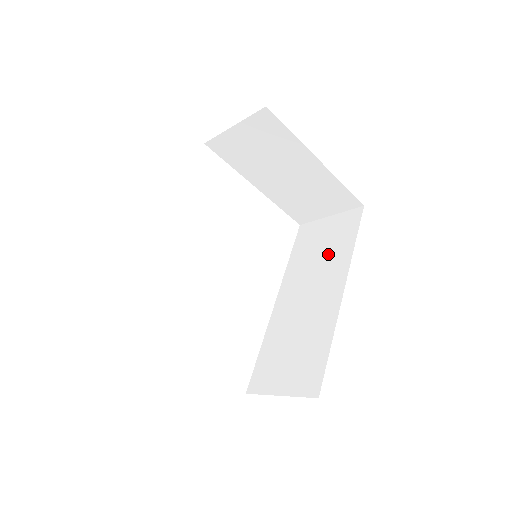
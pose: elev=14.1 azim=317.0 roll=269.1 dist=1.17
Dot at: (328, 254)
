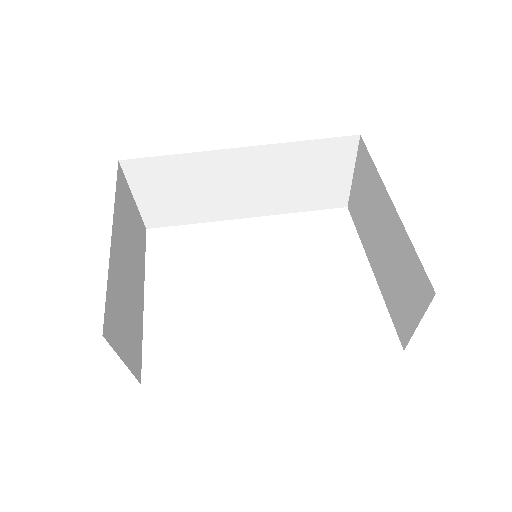
Dot at: occluded
